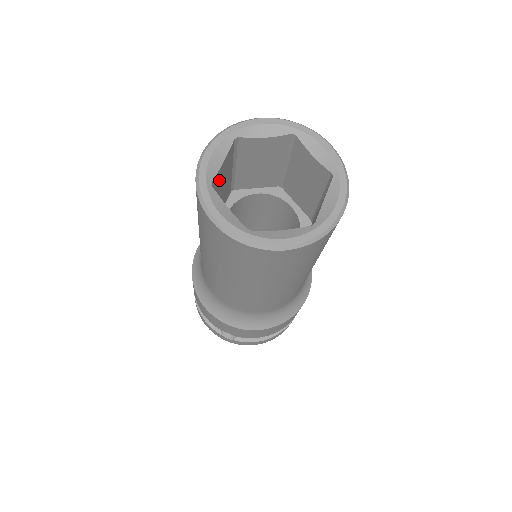
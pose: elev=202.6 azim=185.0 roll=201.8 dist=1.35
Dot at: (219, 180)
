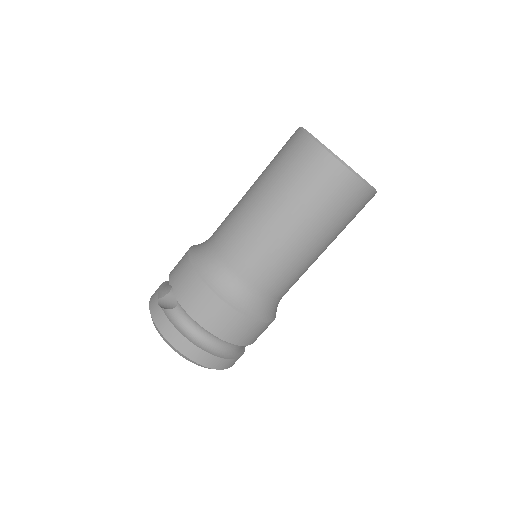
Dot at: occluded
